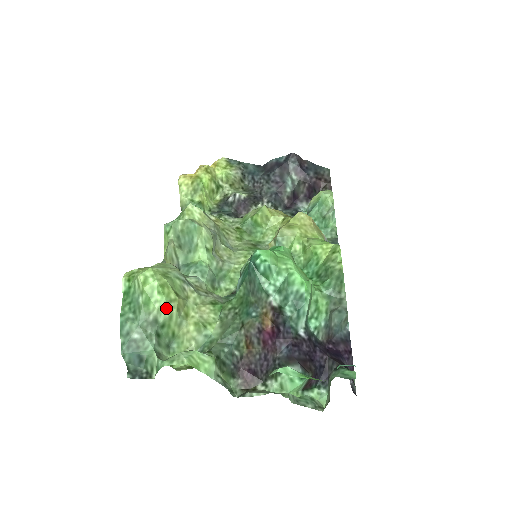
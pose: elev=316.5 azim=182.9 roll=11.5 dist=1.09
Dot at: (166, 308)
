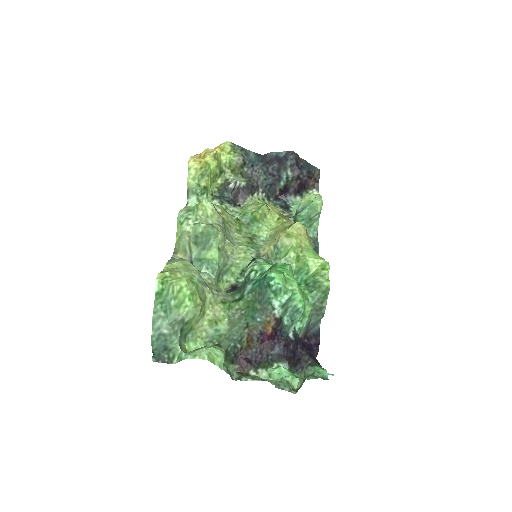
Dot at: (193, 312)
